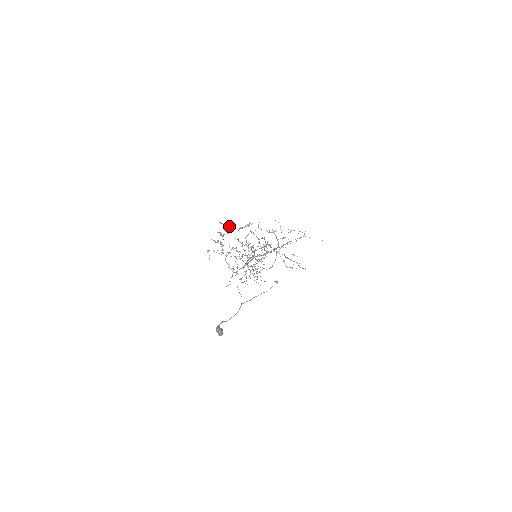
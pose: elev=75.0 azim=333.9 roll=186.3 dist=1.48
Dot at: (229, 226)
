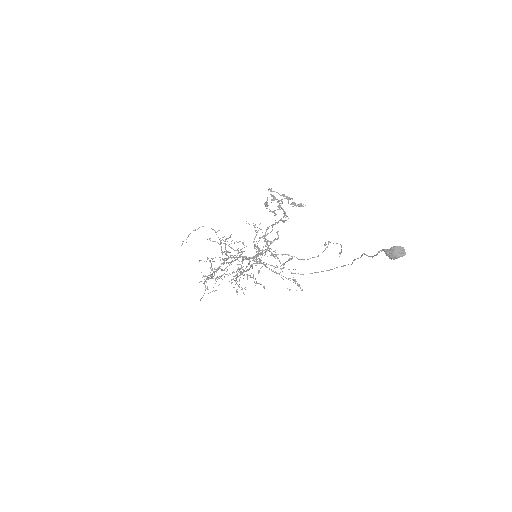
Dot at: occluded
